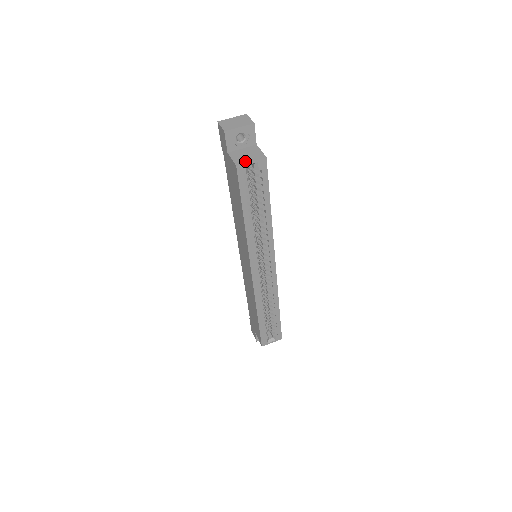
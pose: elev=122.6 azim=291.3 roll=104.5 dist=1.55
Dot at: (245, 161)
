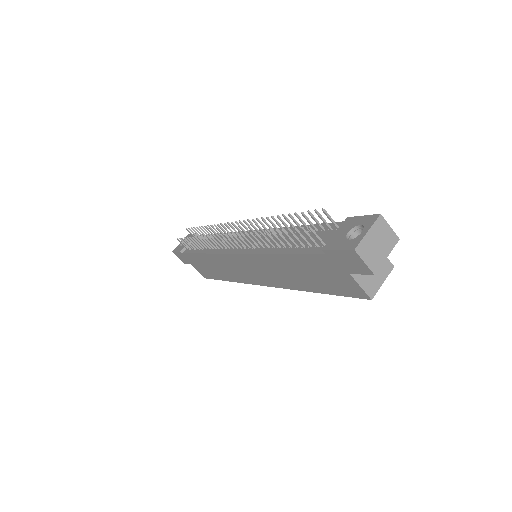
Dot at: (377, 286)
